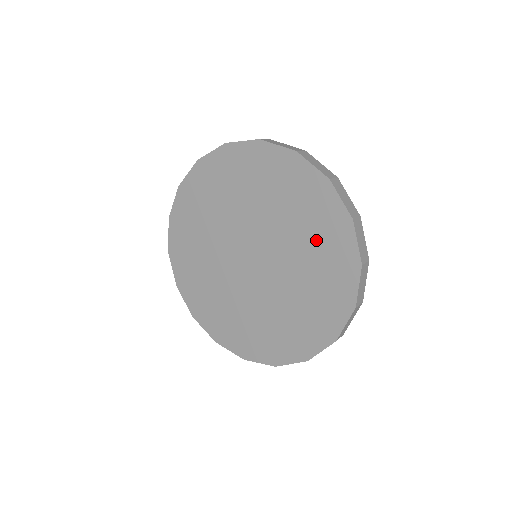
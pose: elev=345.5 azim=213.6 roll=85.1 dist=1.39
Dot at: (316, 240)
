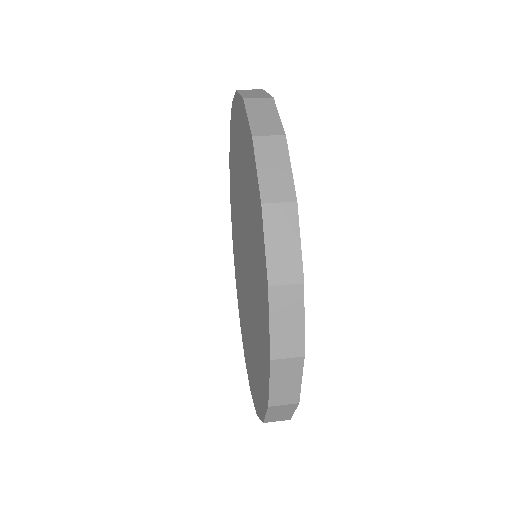
Dot at: (250, 195)
